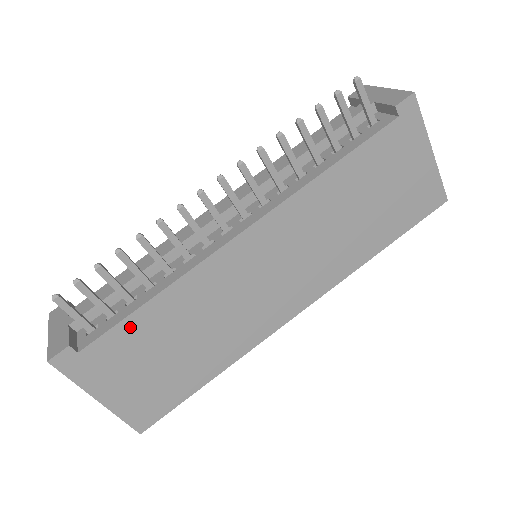
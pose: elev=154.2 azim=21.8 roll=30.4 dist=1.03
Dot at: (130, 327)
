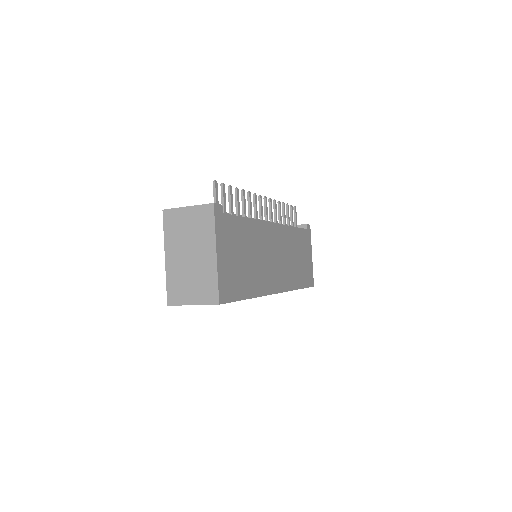
Dot at: (239, 223)
